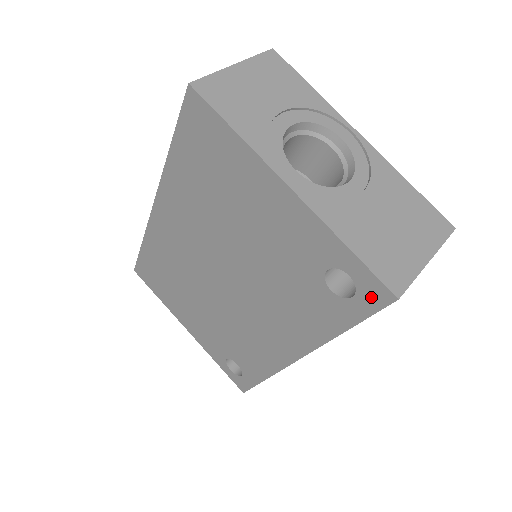
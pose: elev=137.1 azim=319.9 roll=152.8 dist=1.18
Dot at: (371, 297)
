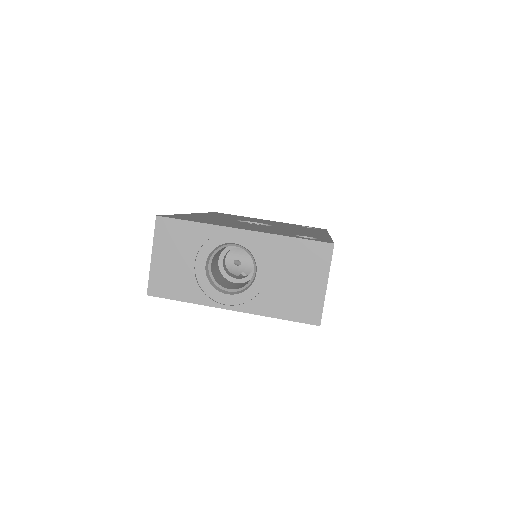
Dot at: occluded
